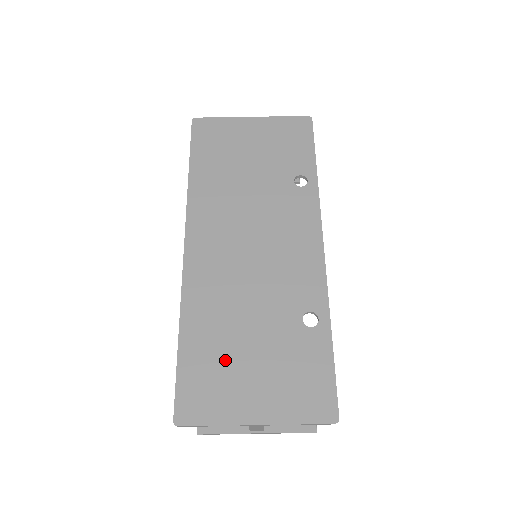
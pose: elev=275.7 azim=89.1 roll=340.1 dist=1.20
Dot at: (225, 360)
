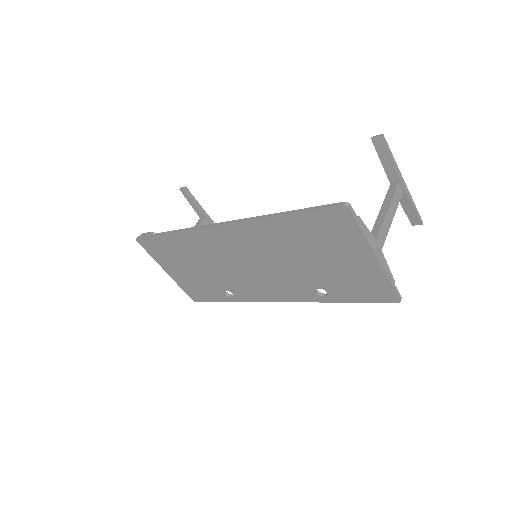
Dot at: (178, 257)
